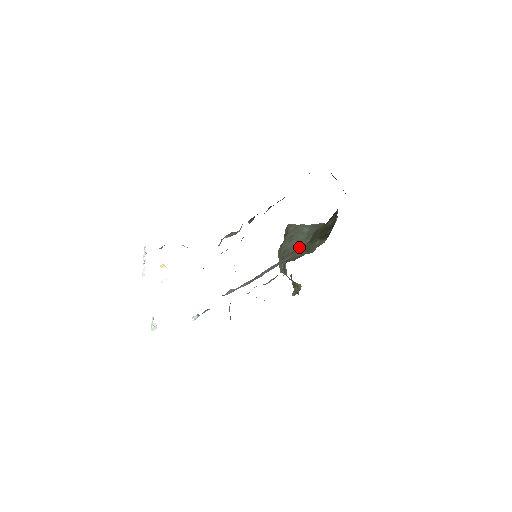
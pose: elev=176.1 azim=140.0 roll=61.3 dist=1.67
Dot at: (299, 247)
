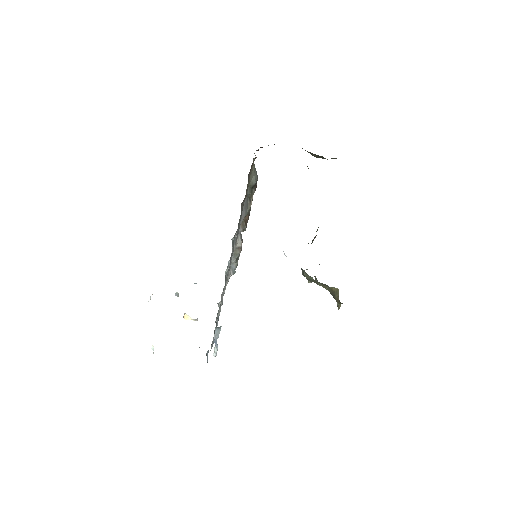
Dot at: occluded
